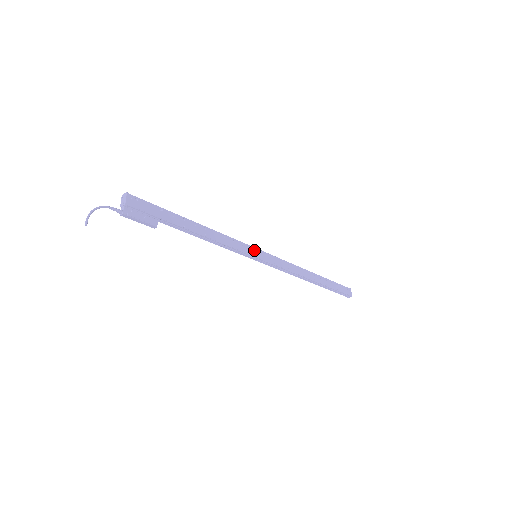
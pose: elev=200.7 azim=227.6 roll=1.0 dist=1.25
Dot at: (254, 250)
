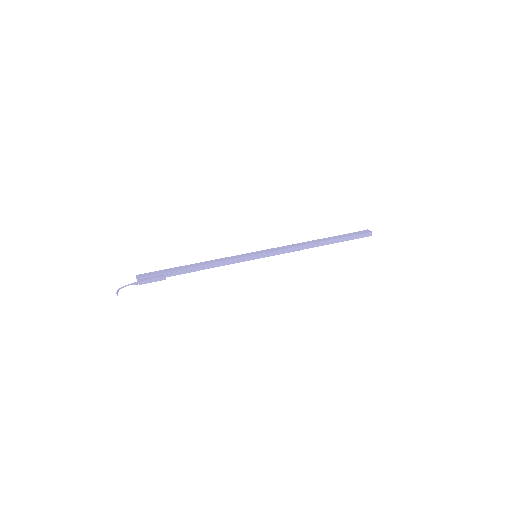
Dot at: (250, 254)
